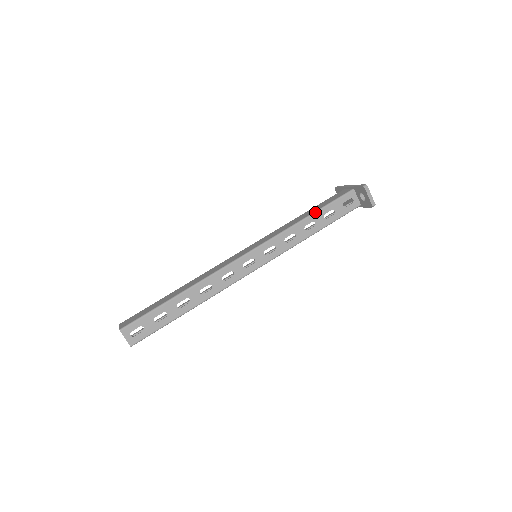
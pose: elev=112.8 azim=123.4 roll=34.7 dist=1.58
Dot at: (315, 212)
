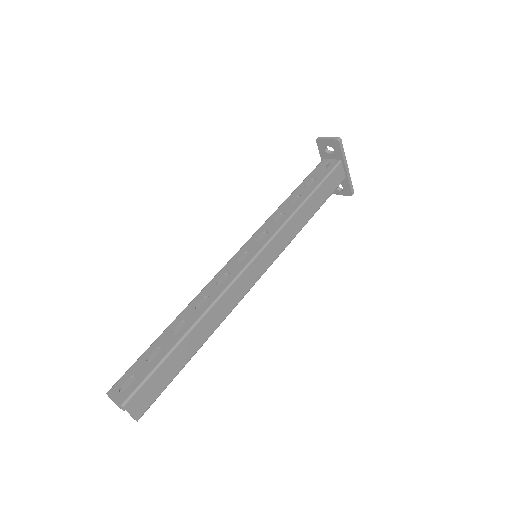
Dot at: (294, 191)
